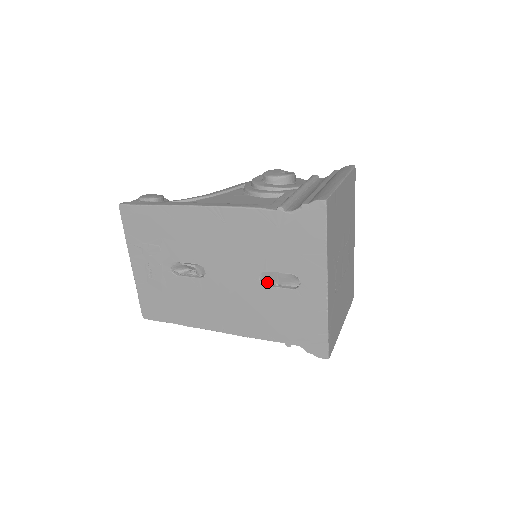
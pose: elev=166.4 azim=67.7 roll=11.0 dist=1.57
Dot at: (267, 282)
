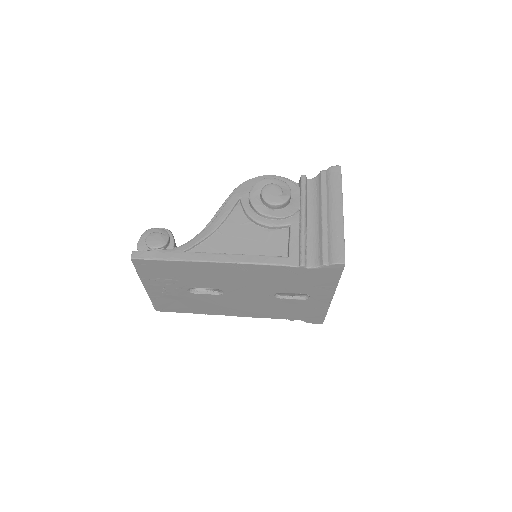
Dot at: (280, 295)
